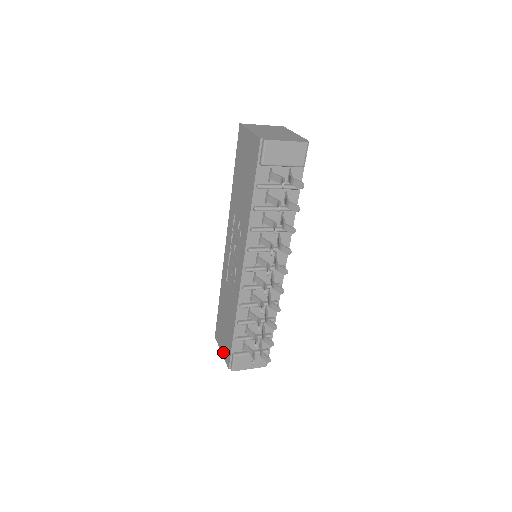
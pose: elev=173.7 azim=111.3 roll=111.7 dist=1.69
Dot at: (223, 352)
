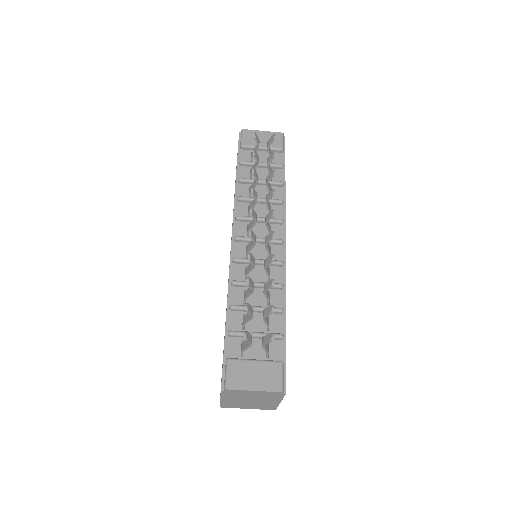
Dot at: occluded
